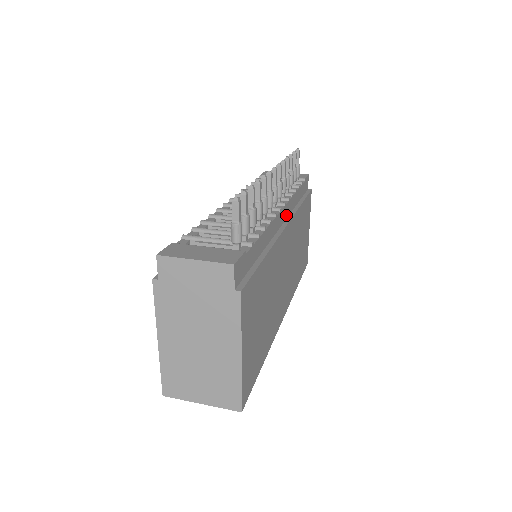
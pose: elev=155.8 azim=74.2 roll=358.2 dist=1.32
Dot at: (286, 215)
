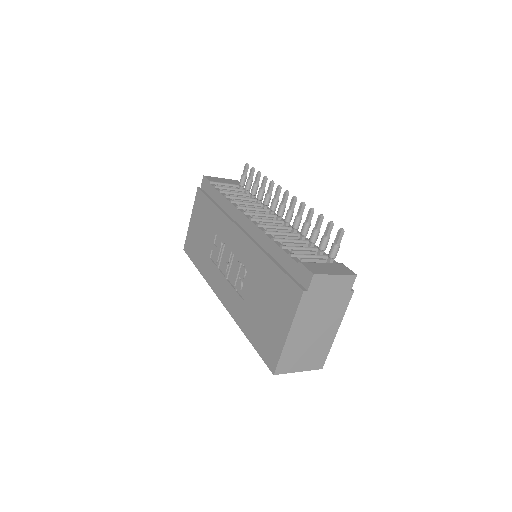
Dot at: occluded
